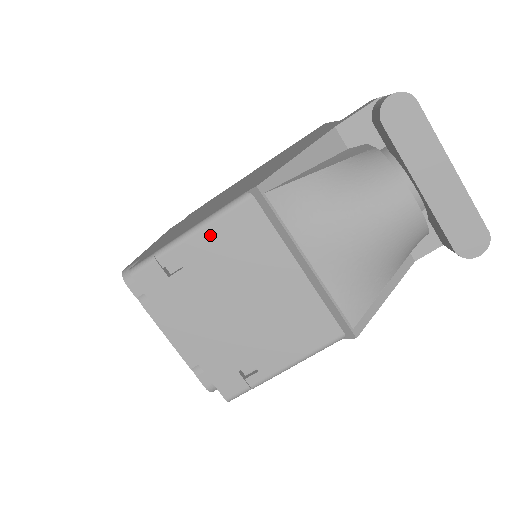
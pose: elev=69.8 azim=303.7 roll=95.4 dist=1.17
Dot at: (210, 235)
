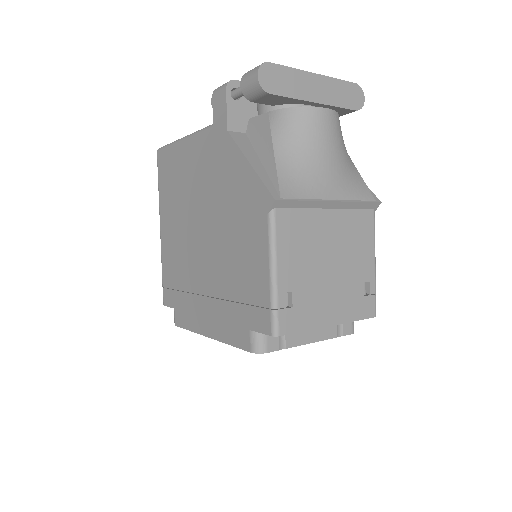
Dot at: (283, 257)
